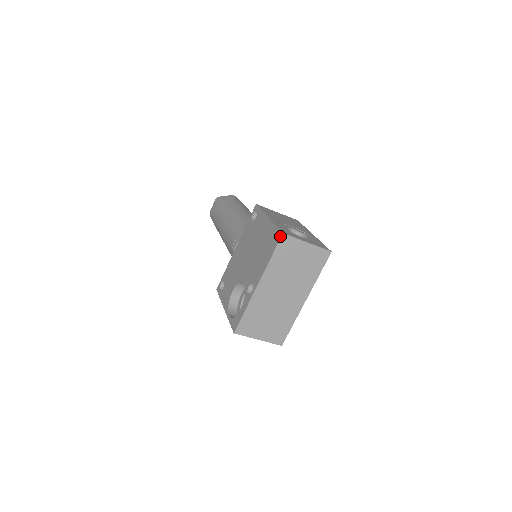
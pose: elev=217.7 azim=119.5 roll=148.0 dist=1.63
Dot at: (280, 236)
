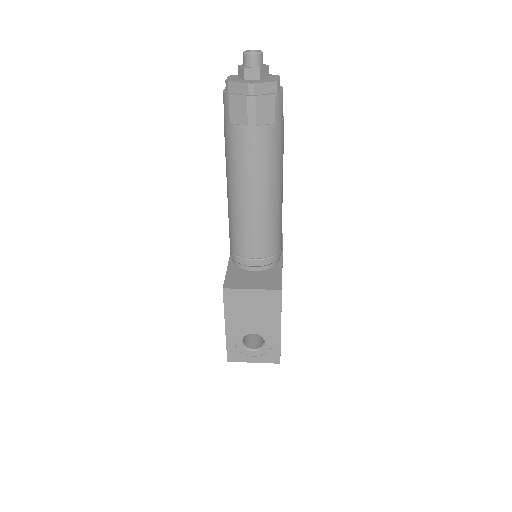
Dot at: (227, 358)
